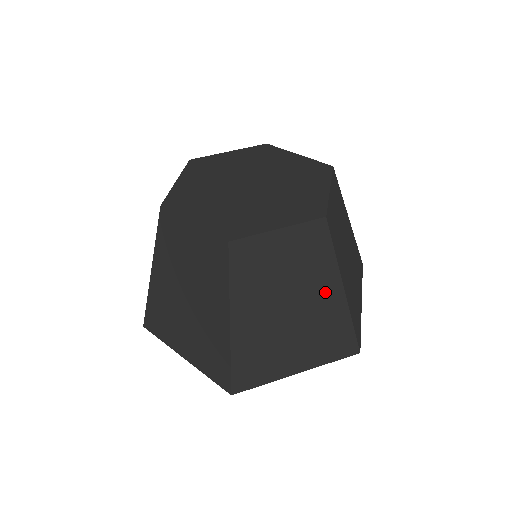
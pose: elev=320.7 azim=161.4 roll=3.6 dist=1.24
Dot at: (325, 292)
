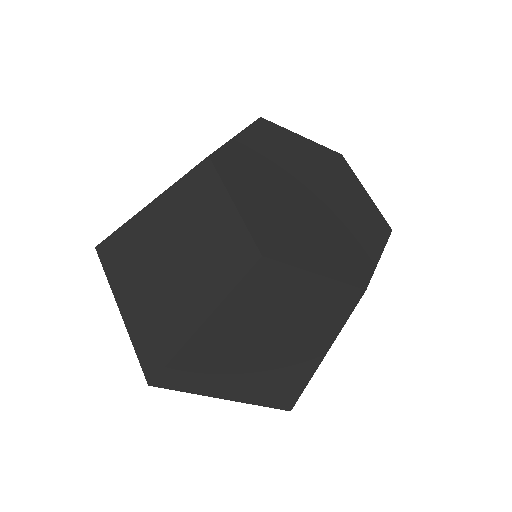
Dot at: (307, 350)
